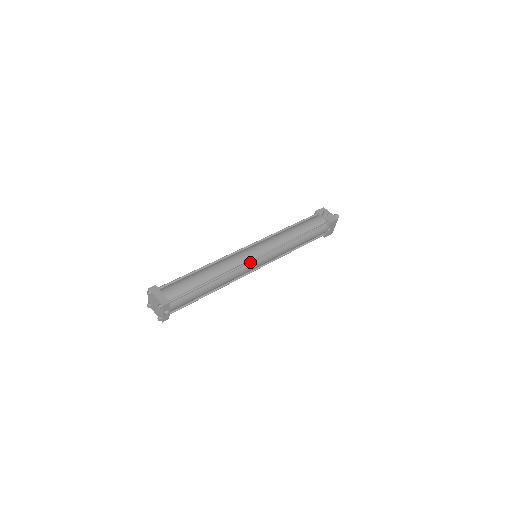
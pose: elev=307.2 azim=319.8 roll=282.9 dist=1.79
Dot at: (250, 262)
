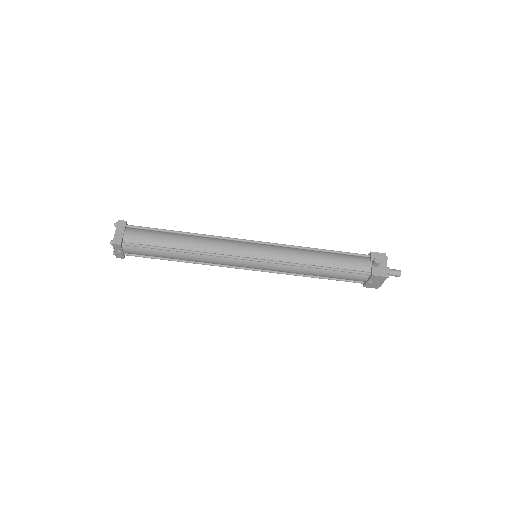
Dot at: (236, 258)
